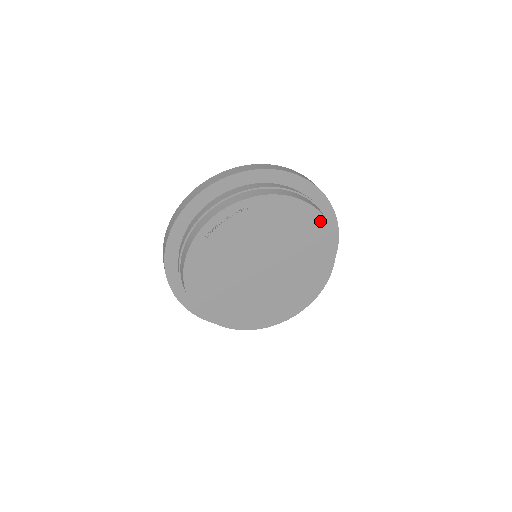
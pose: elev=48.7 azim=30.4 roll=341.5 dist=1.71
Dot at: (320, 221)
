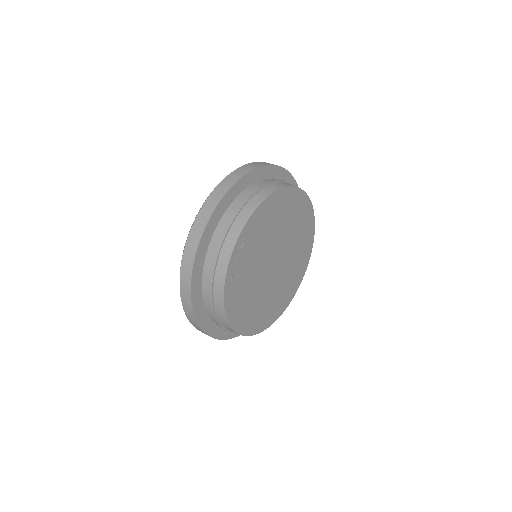
Dot at: (293, 192)
